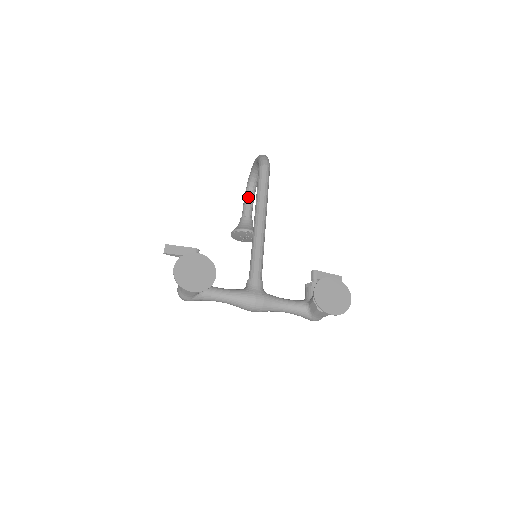
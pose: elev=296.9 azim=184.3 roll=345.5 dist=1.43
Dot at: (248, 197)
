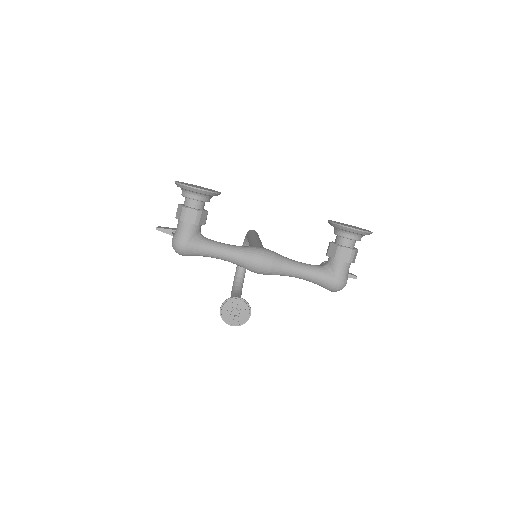
Dot at: (235, 289)
